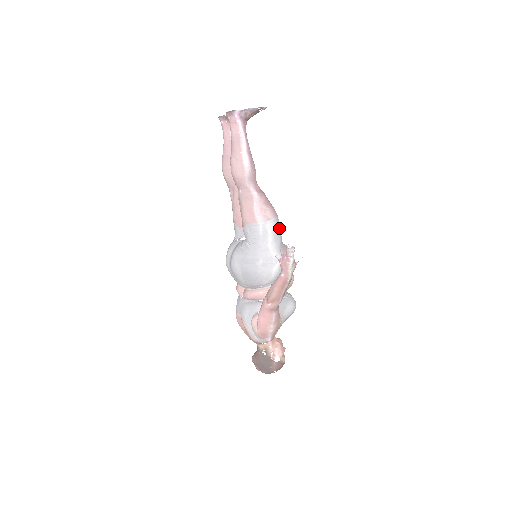
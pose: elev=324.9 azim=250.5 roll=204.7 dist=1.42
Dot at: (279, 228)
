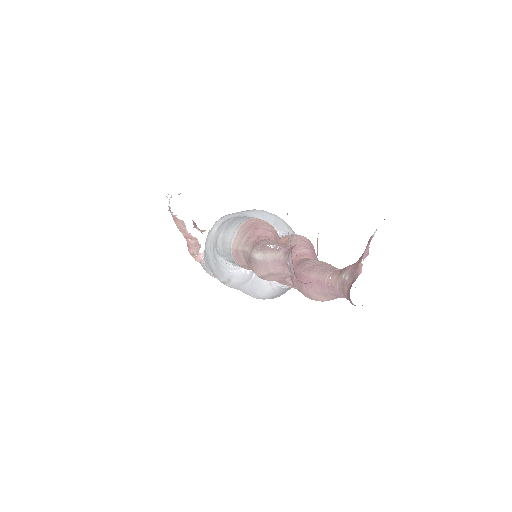
Dot at: occluded
